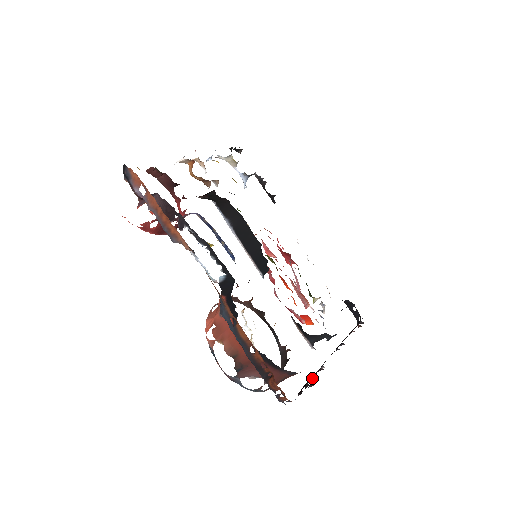
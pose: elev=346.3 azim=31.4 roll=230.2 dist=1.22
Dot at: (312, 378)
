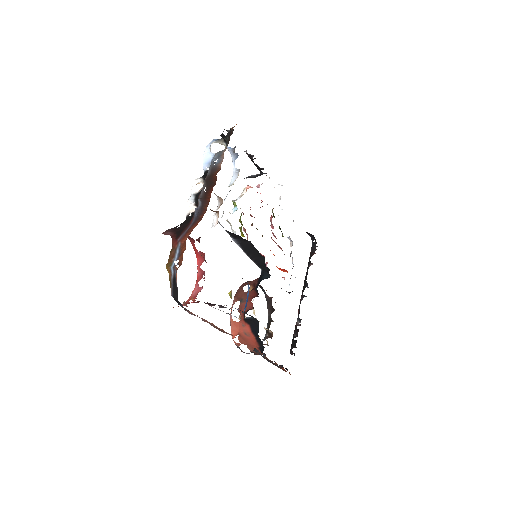
Dot at: occluded
